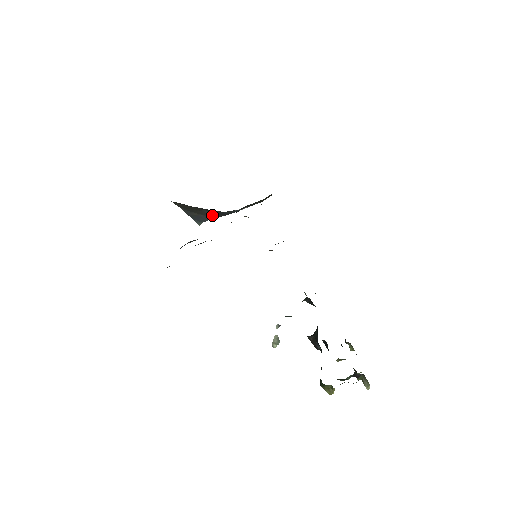
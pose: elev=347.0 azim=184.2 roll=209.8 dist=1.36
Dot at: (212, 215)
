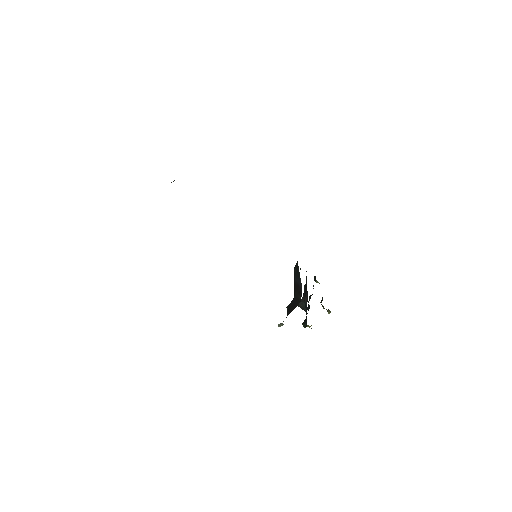
Dot at: occluded
